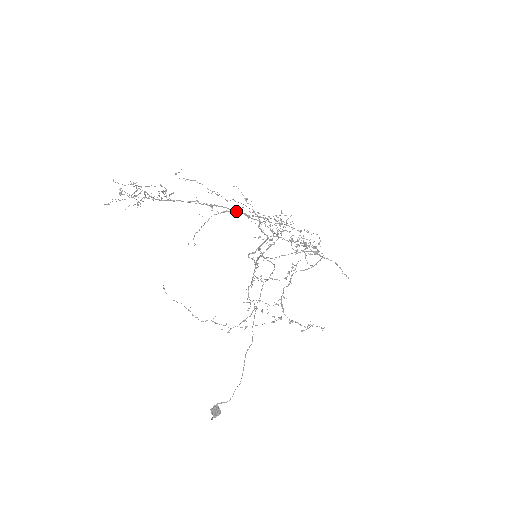
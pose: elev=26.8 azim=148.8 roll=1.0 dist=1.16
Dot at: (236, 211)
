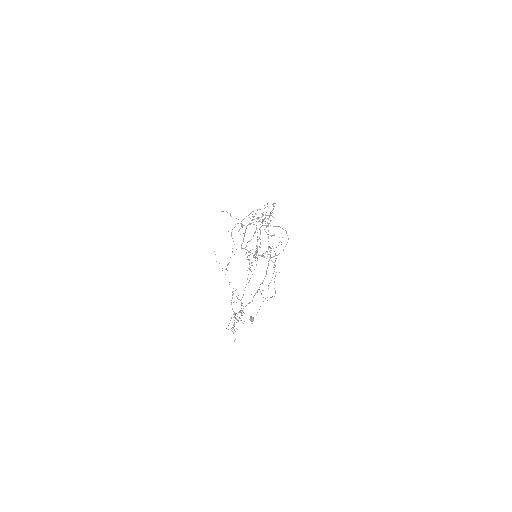
Dot at: occluded
